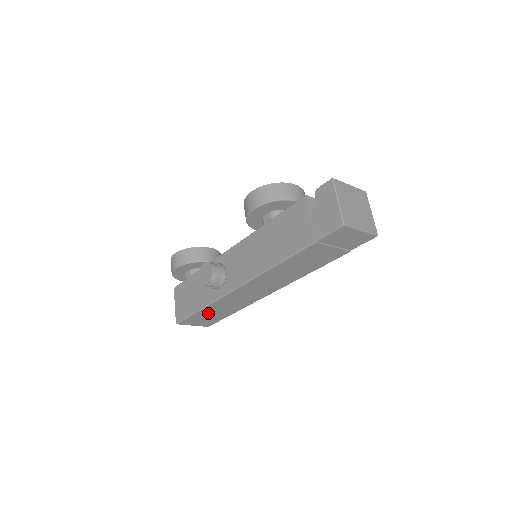
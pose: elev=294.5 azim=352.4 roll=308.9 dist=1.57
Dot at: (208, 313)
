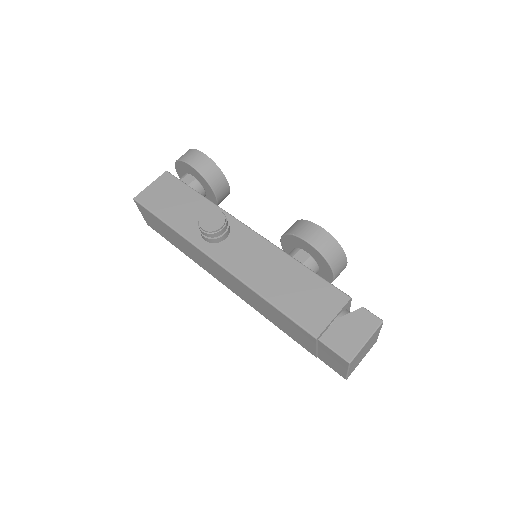
Dot at: (167, 230)
